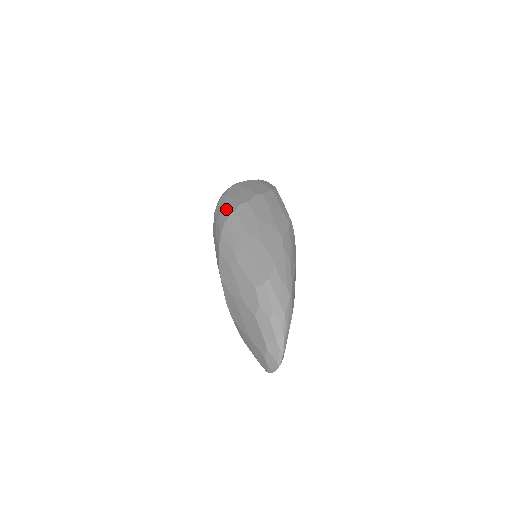
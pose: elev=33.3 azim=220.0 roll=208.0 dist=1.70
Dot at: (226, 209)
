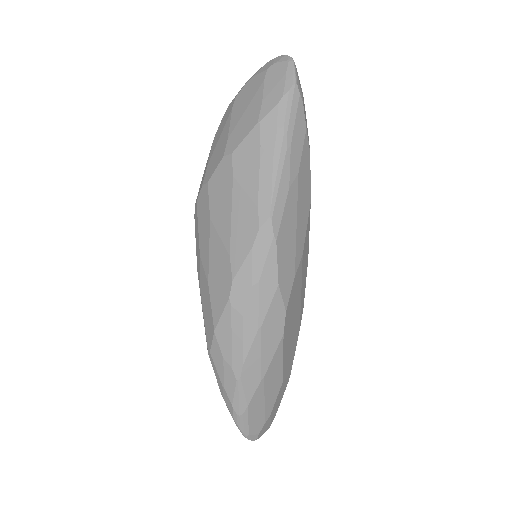
Dot at: occluded
